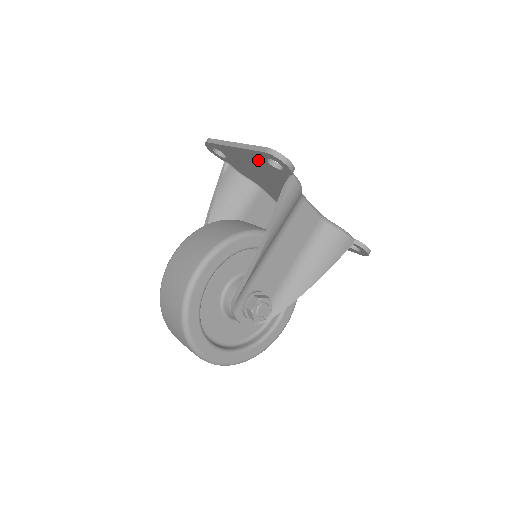
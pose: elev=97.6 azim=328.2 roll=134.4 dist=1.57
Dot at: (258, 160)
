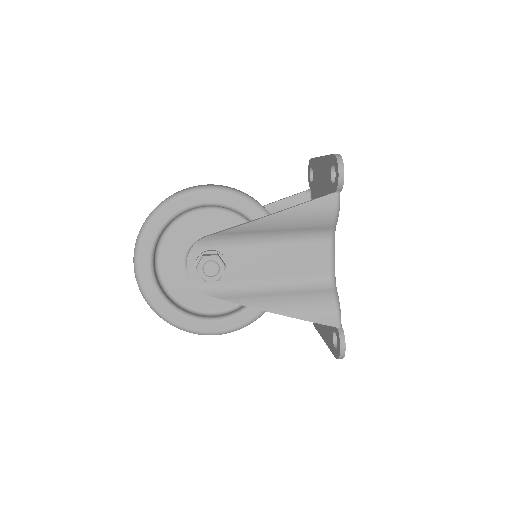
Dot at: (327, 173)
